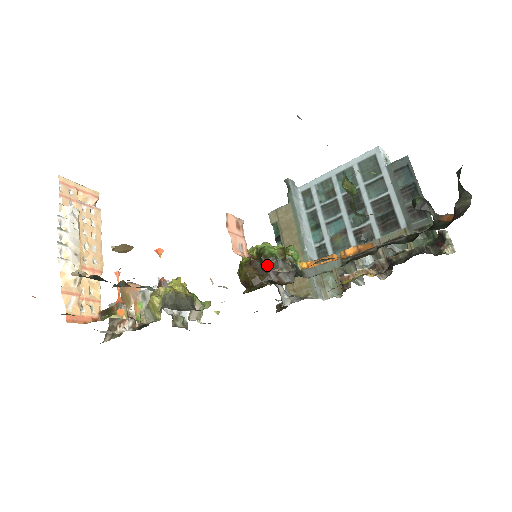
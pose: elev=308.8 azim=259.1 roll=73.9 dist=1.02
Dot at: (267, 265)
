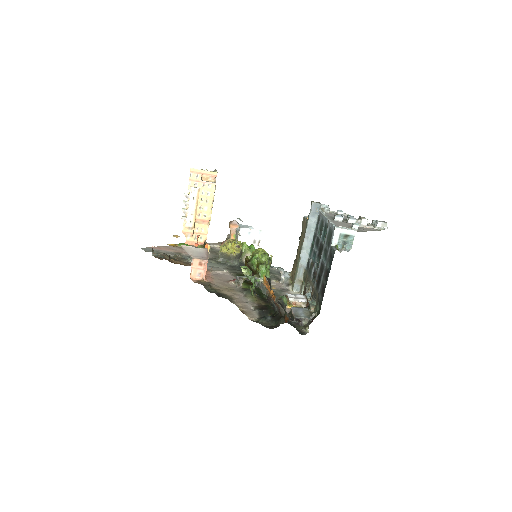
Dot at: (249, 268)
